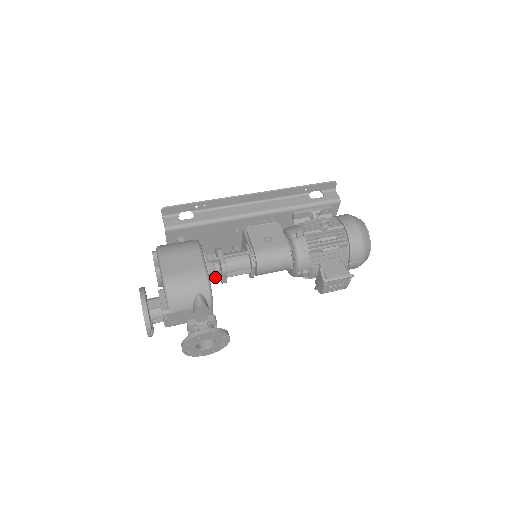
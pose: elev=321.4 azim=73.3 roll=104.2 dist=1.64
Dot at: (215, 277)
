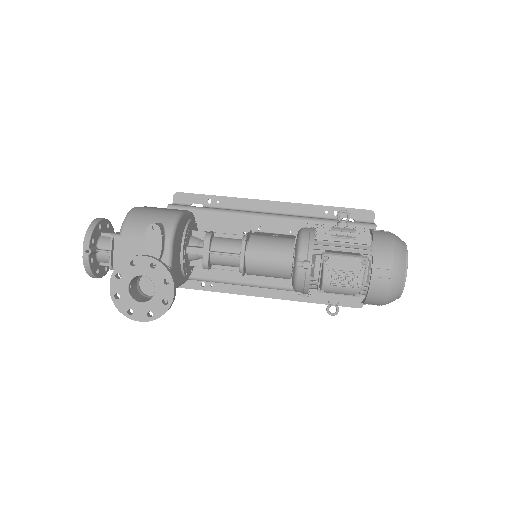
Dot at: (195, 247)
